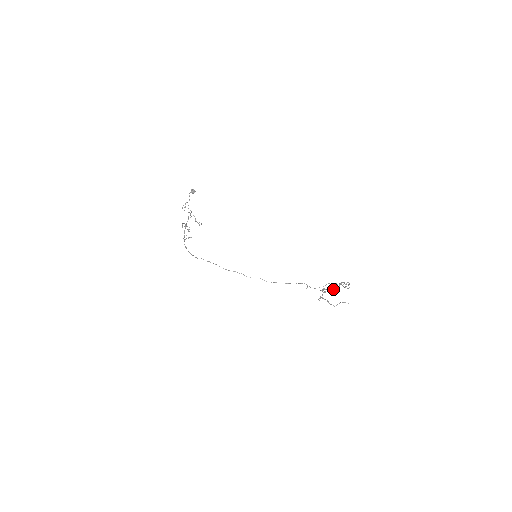
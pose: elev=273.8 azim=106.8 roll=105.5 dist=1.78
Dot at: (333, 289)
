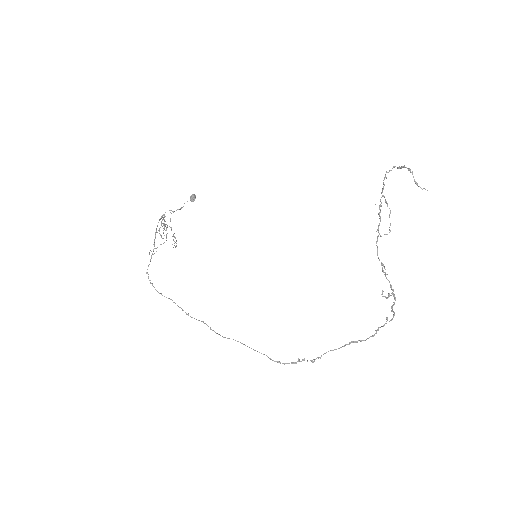
Dot at: occluded
